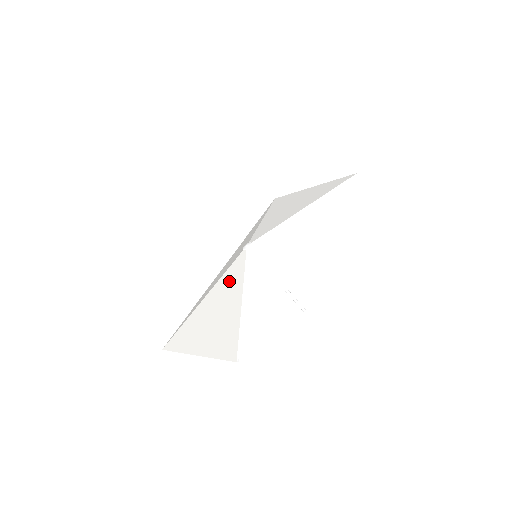
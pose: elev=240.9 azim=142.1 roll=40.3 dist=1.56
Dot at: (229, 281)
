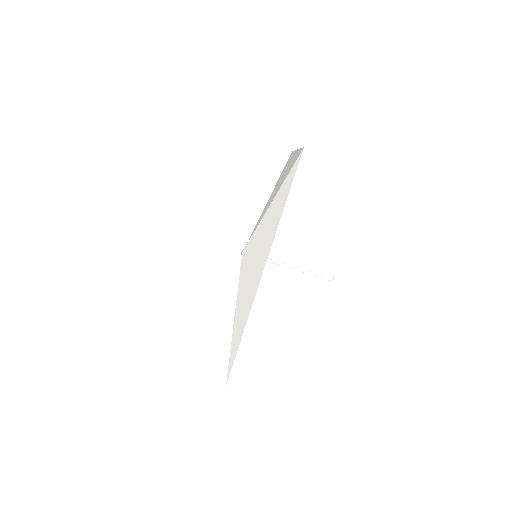
Dot at: occluded
